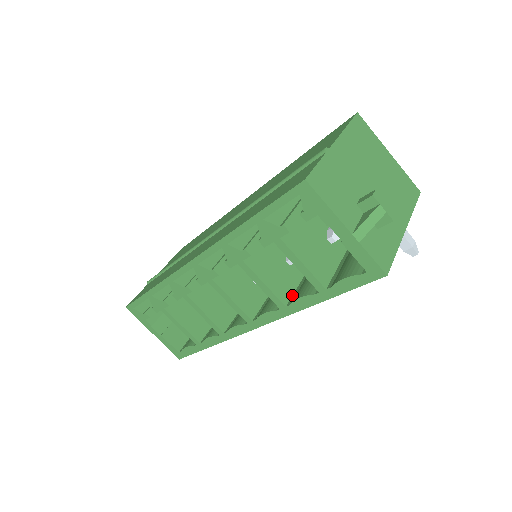
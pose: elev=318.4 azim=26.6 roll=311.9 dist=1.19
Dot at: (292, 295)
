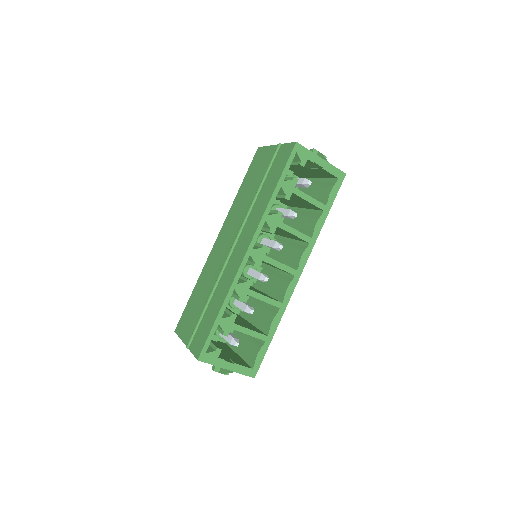
Dot at: occluded
